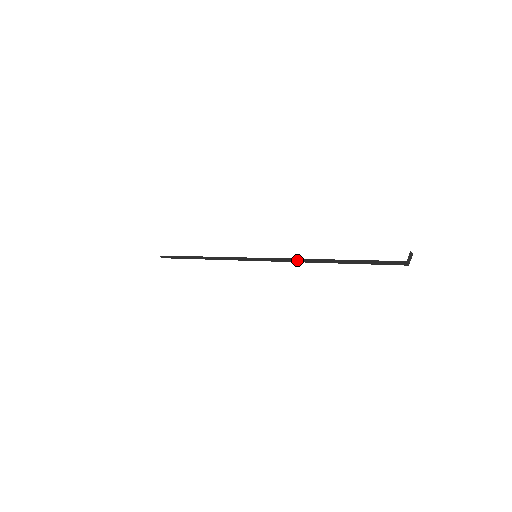
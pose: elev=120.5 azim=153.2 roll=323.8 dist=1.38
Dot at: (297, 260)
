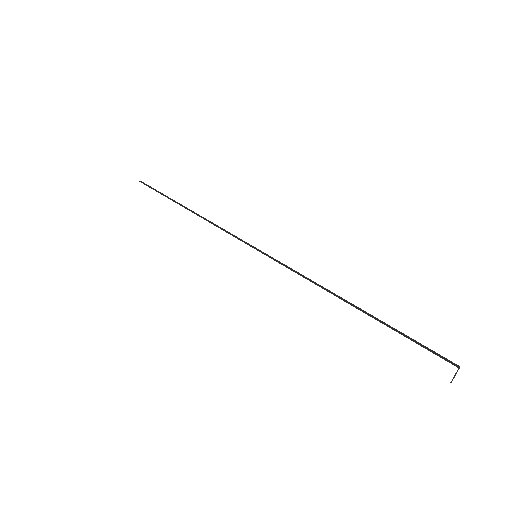
Dot at: occluded
